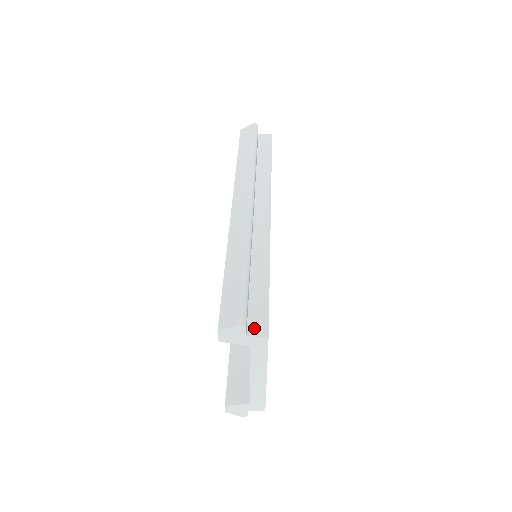
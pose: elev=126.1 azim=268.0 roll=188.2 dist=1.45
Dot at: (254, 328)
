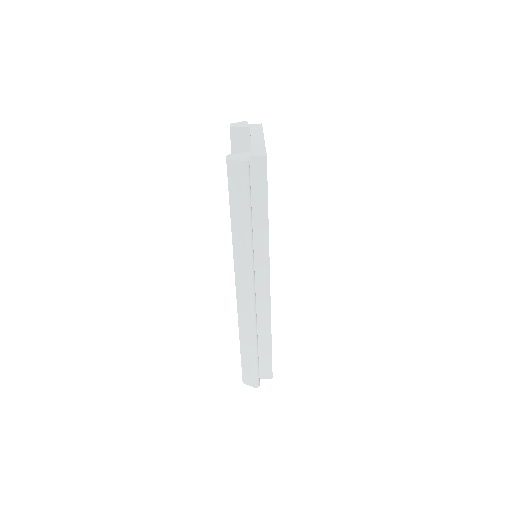
Dot at: (264, 375)
